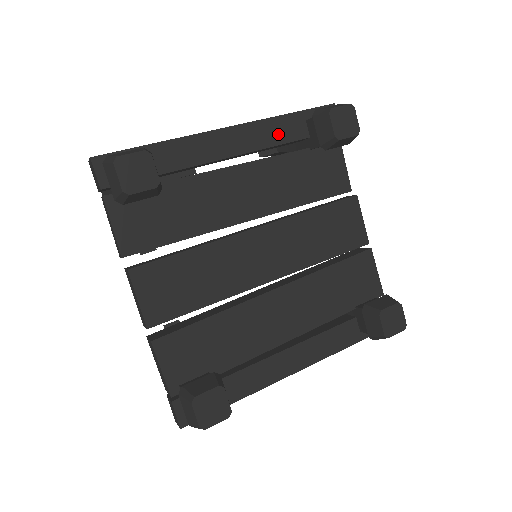
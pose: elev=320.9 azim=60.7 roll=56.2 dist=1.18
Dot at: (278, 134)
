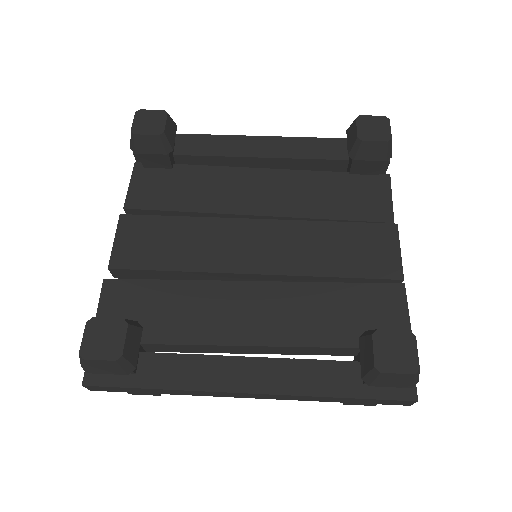
Dot at: (313, 151)
